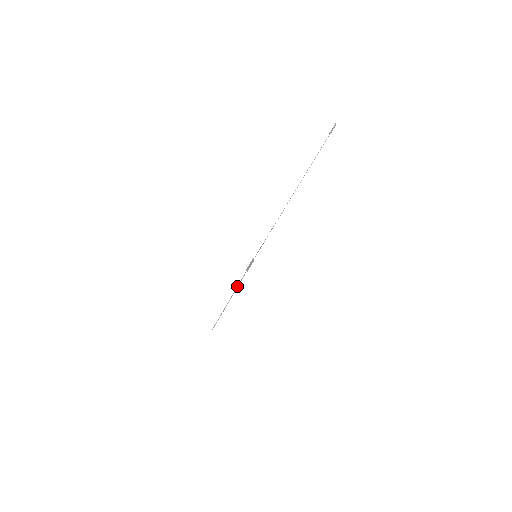
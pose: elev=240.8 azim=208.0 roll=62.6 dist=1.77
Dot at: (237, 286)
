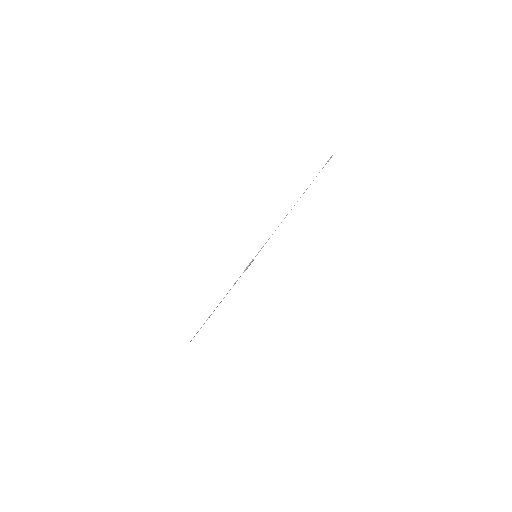
Dot at: occluded
